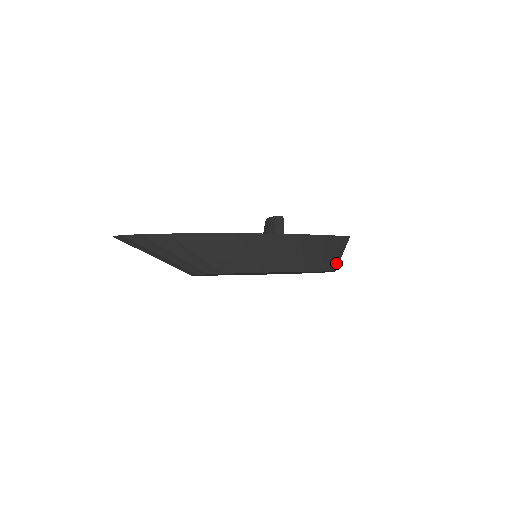
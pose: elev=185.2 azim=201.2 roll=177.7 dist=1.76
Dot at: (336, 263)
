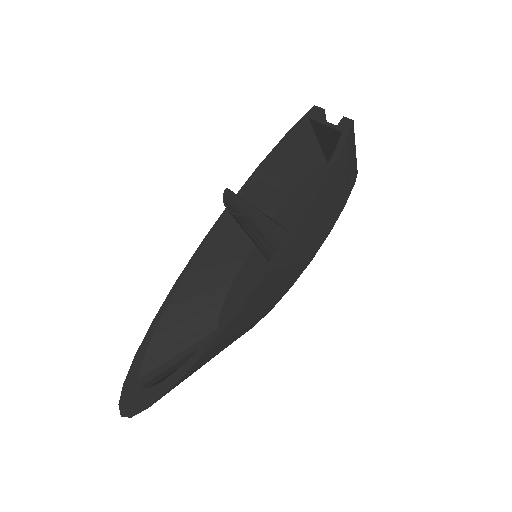
Dot at: (354, 168)
